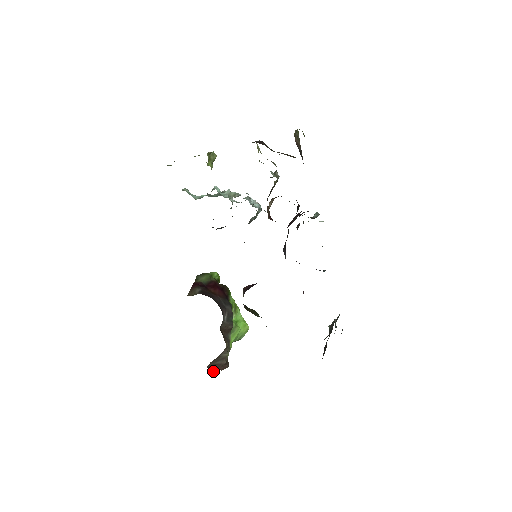
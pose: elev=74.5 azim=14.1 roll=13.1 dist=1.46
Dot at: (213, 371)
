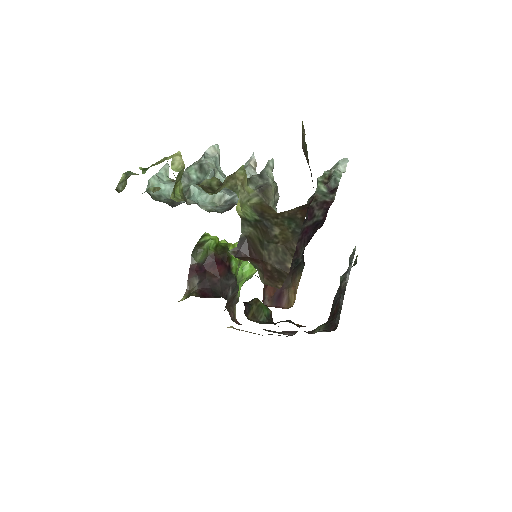
Dot at: (225, 309)
